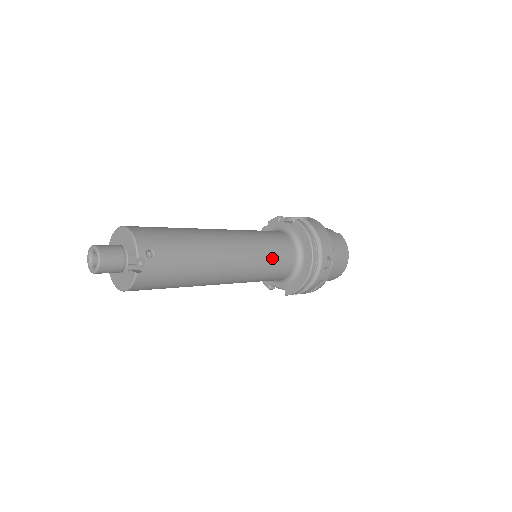
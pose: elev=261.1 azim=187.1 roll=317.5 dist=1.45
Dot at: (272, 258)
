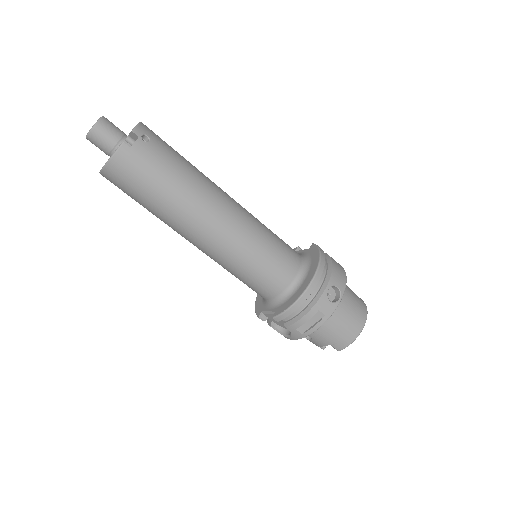
Dot at: (270, 248)
